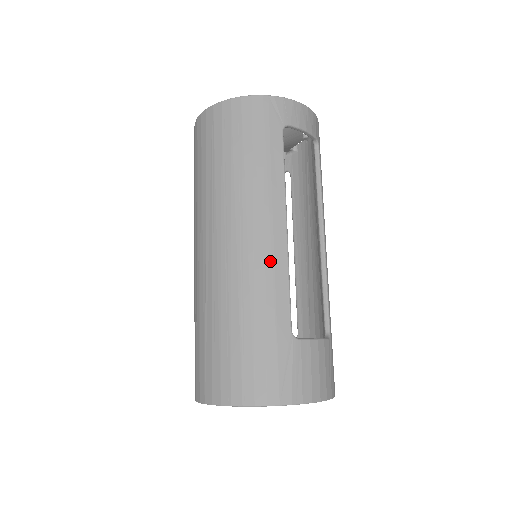
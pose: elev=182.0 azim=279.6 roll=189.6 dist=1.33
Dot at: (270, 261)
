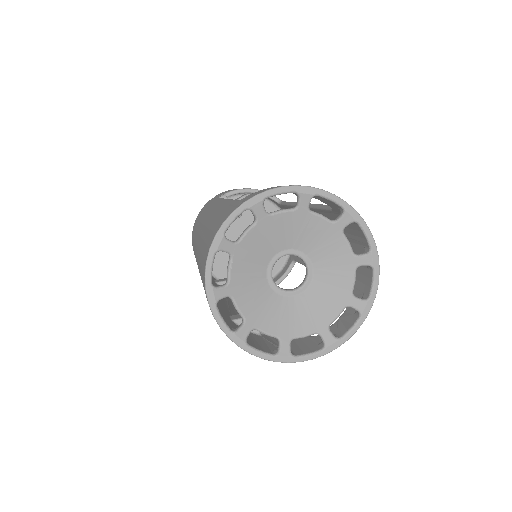
Dot at: occluded
